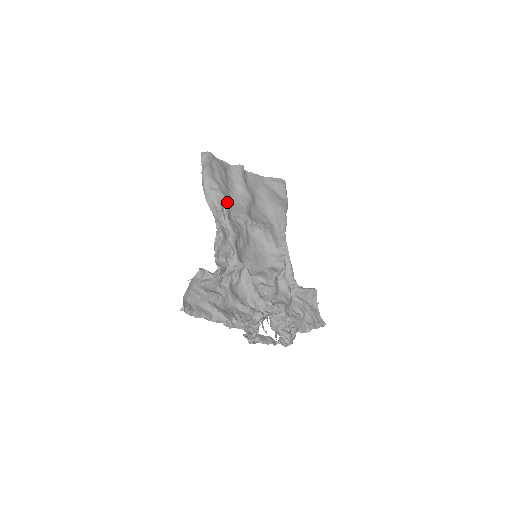
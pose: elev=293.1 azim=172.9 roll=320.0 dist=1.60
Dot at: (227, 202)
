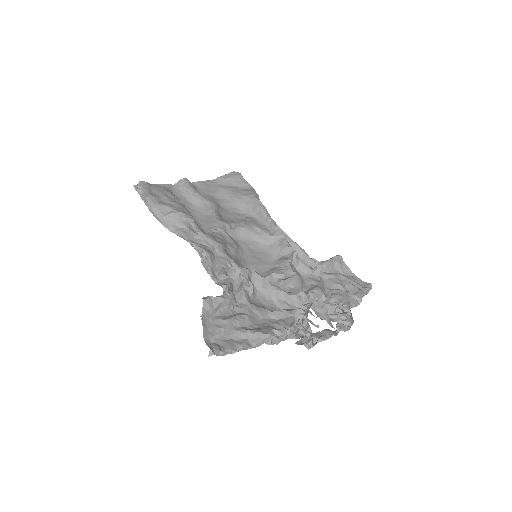
Dot at: (191, 218)
